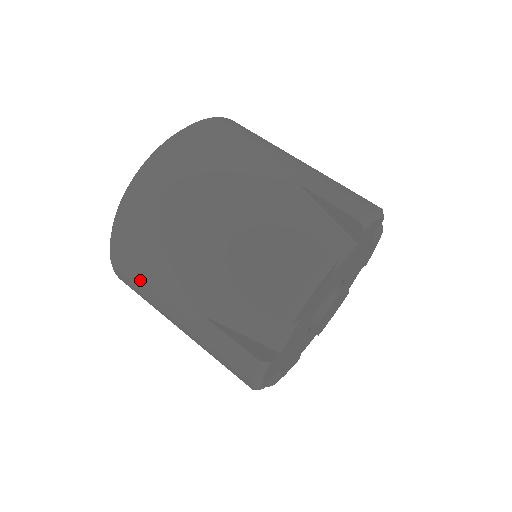
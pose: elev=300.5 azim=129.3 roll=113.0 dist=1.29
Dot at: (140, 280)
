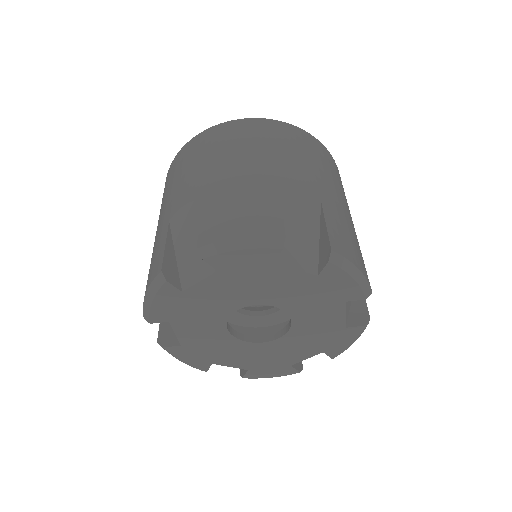
Dot at: occluded
